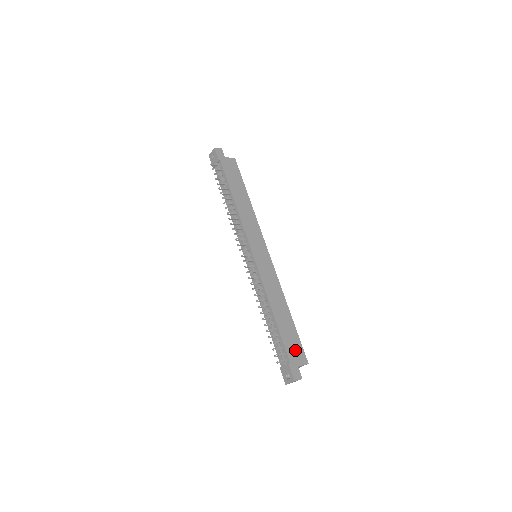
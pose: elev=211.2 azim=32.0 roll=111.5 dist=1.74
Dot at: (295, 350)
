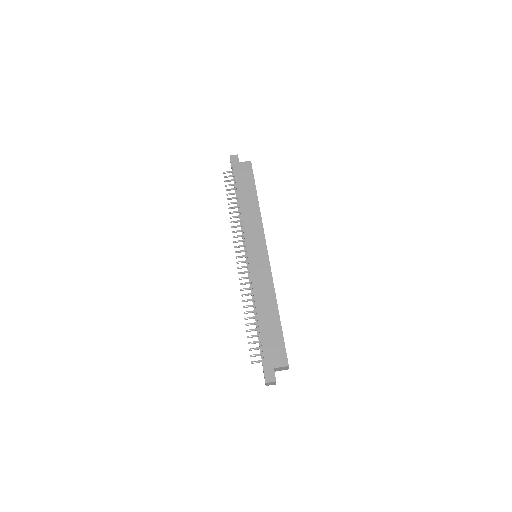
Dot at: (275, 351)
